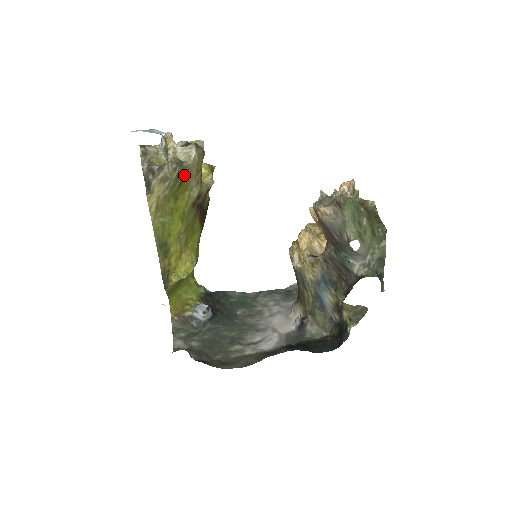
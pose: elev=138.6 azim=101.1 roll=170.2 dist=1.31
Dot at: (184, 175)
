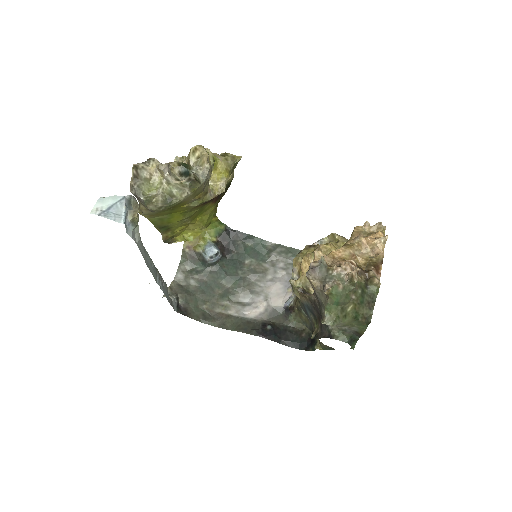
Dot at: (175, 205)
